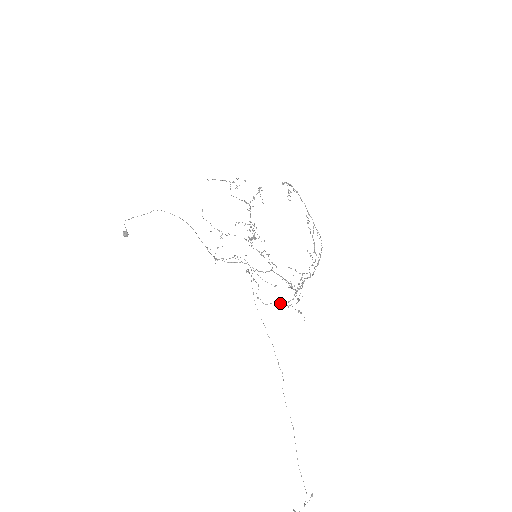
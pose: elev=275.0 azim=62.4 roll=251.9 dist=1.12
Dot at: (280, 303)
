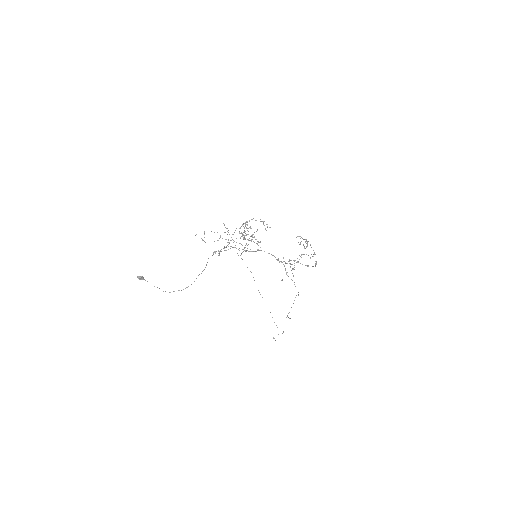
Dot at: occluded
